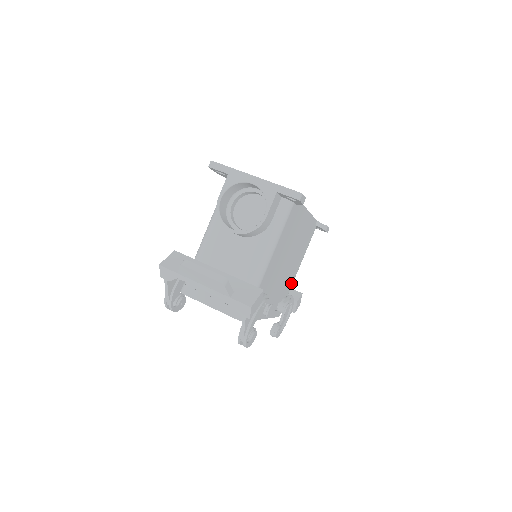
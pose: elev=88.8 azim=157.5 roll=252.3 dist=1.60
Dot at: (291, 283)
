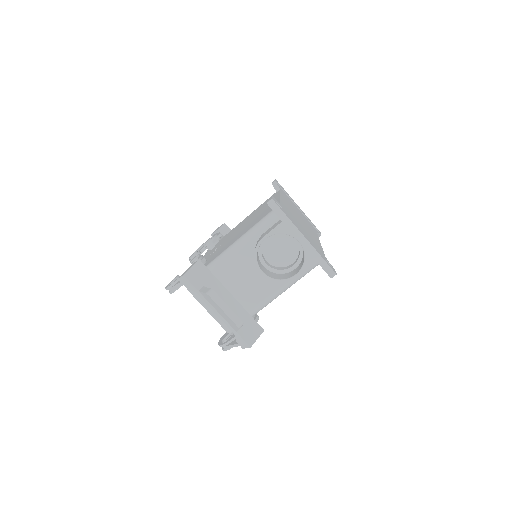
Dot at: occluded
